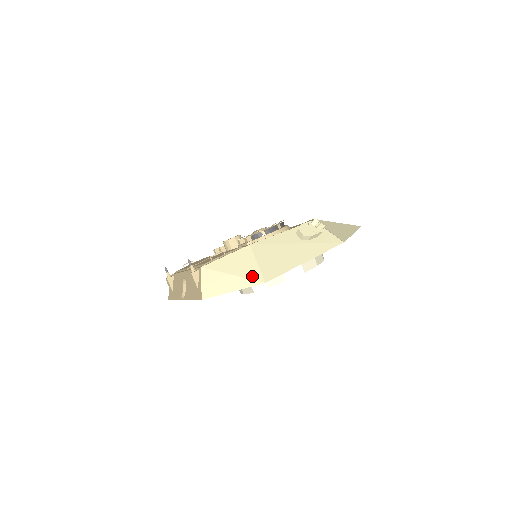
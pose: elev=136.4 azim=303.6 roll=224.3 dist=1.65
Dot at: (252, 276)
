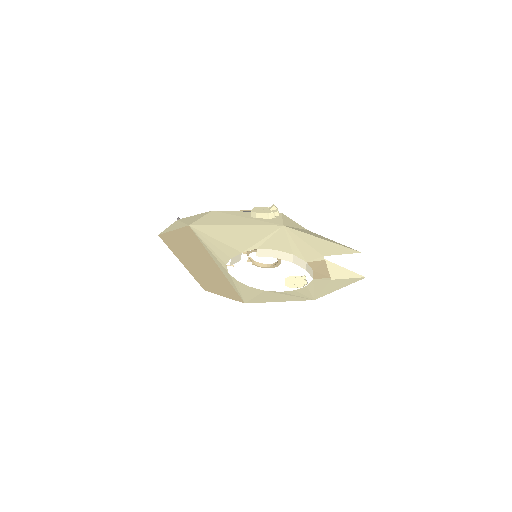
Dot at: (189, 223)
